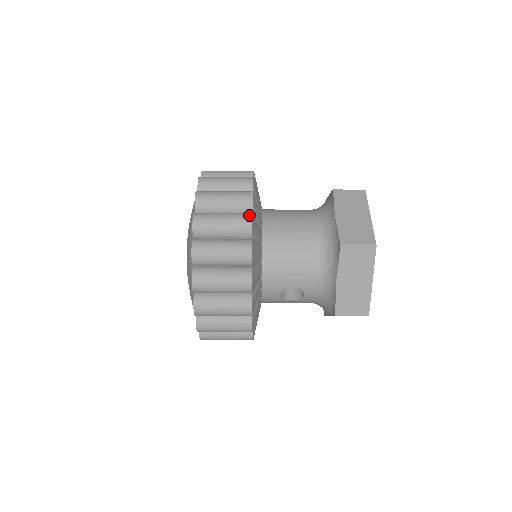
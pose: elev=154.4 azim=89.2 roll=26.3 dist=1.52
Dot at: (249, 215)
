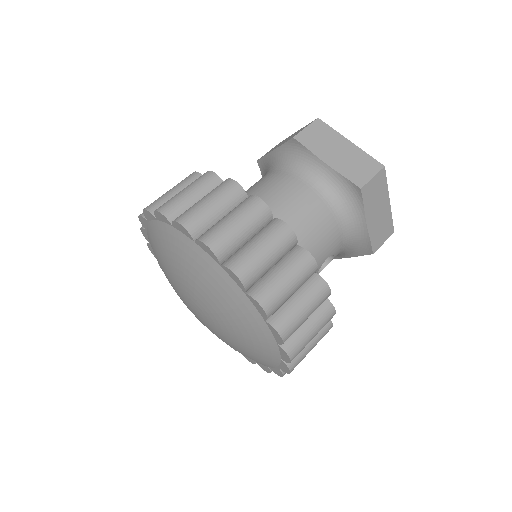
Dot at: (281, 224)
